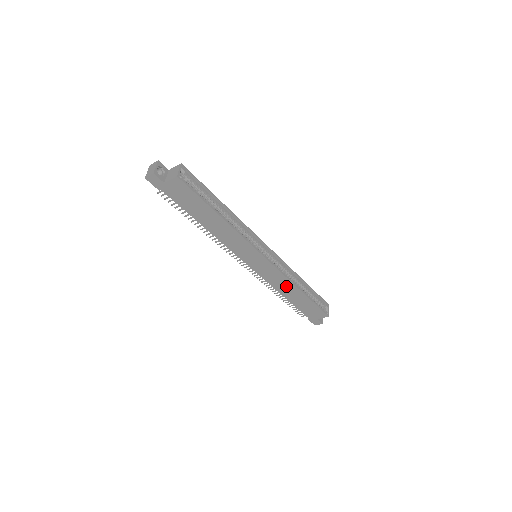
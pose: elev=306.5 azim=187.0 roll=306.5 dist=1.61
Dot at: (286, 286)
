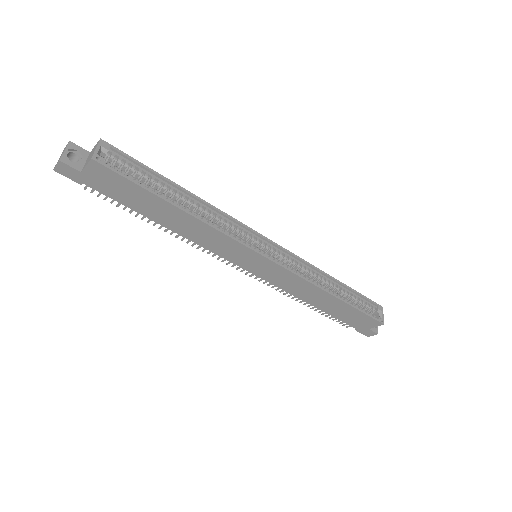
Dot at: (310, 292)
